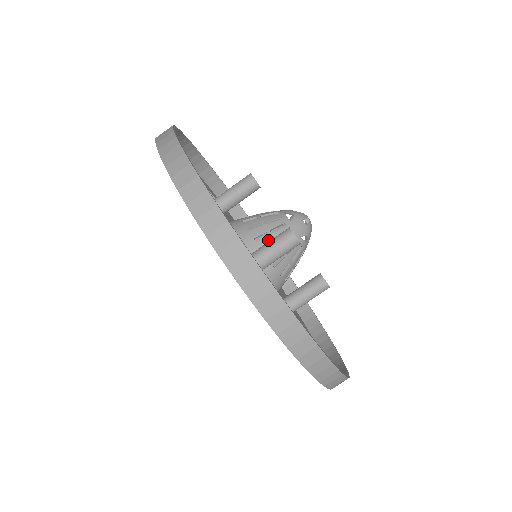
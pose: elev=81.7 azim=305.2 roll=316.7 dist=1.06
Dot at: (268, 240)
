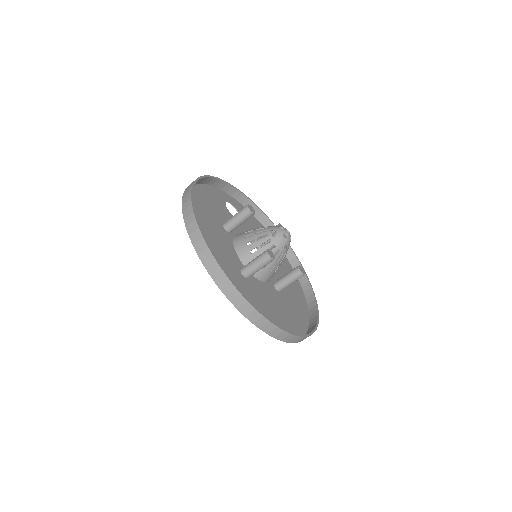
Dot at: (259, 252)
